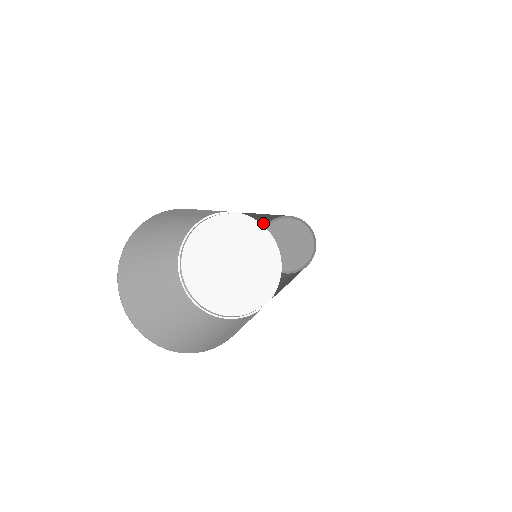
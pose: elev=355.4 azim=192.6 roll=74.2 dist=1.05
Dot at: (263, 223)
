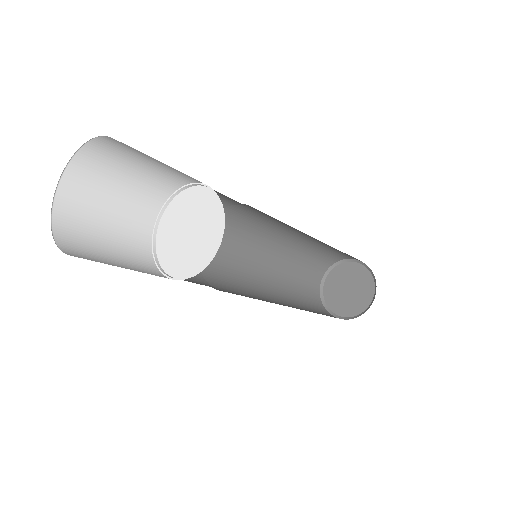
Dot at: (307, 289)
